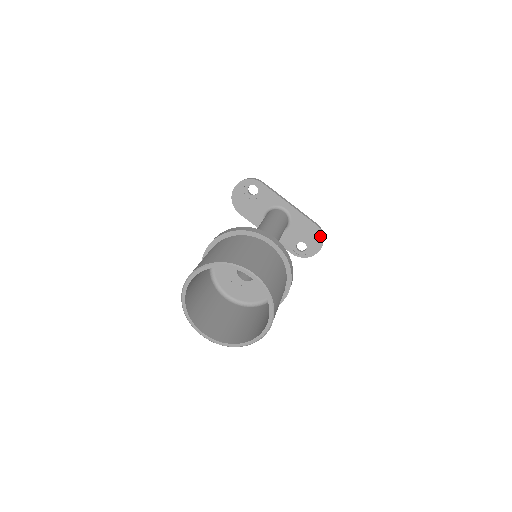
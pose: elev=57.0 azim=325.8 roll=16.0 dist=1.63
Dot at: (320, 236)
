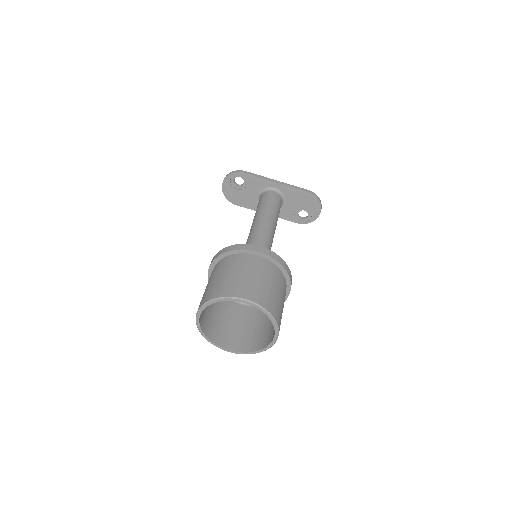
Dot at: (316, 200)
